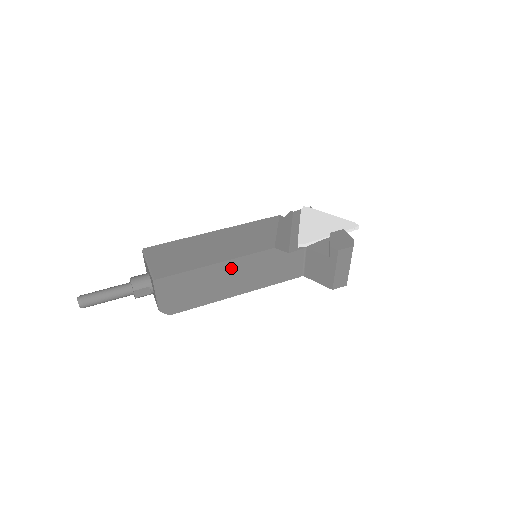
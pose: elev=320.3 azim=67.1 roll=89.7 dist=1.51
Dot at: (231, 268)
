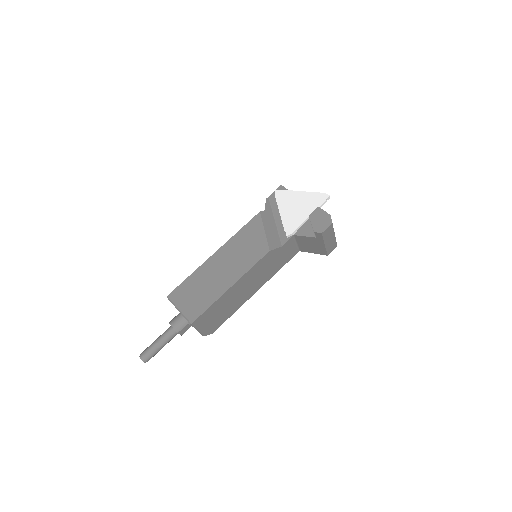
Dot at: (243, 282)
